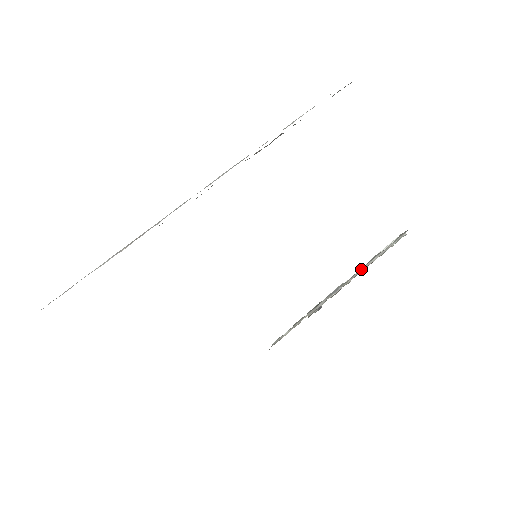
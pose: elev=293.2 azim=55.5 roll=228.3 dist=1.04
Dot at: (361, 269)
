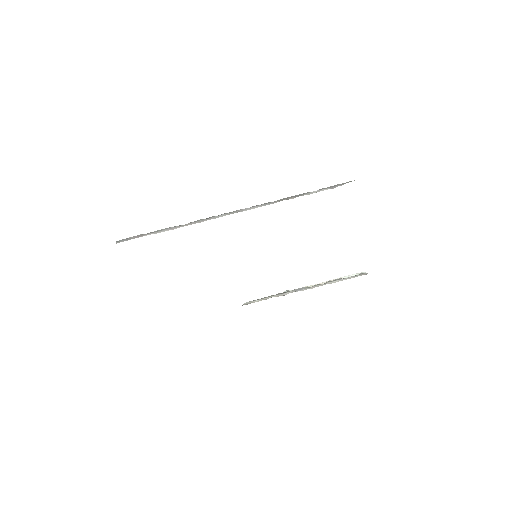
Dot at: (324, 282)
